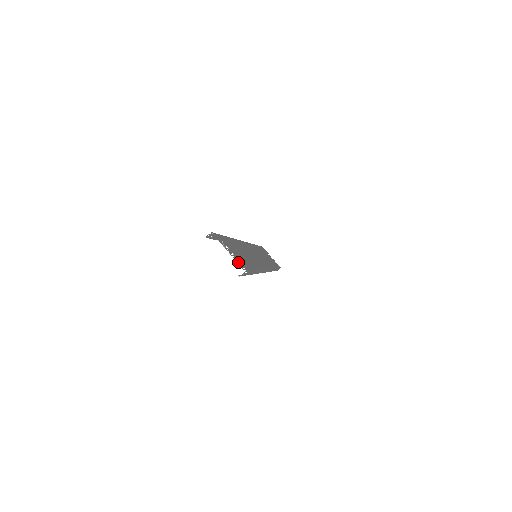
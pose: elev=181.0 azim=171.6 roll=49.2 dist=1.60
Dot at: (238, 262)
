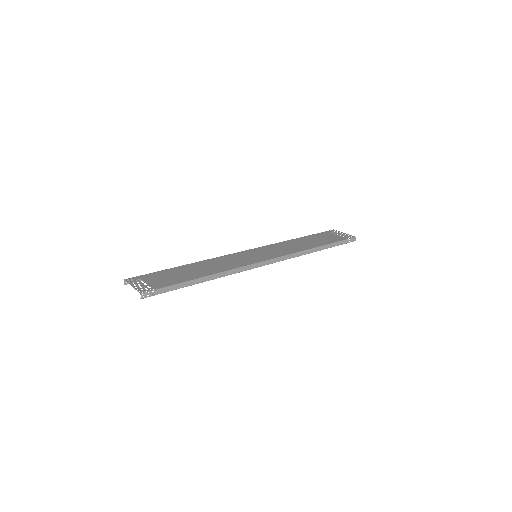
Dot at: occluded
